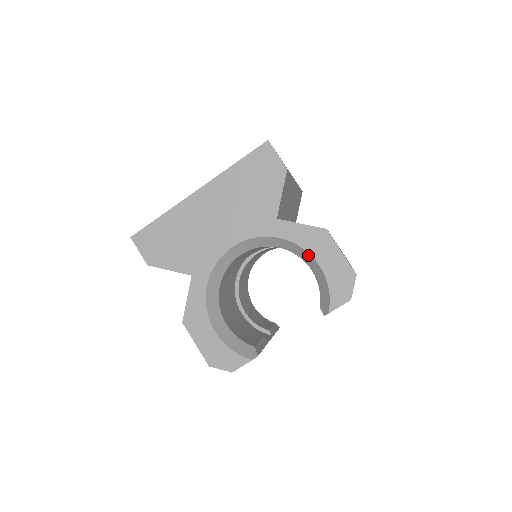
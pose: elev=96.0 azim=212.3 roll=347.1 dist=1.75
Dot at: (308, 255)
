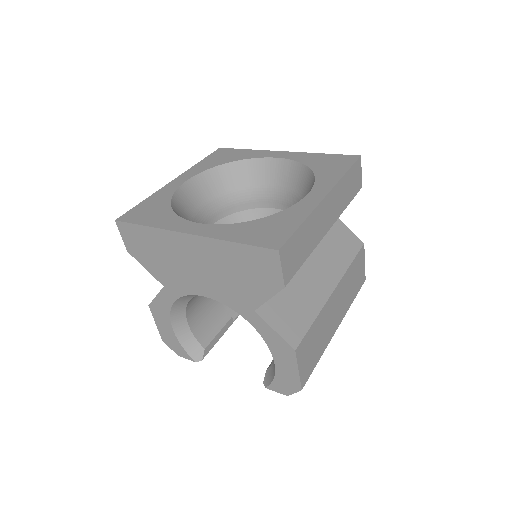
Dot at: (270, 349)
